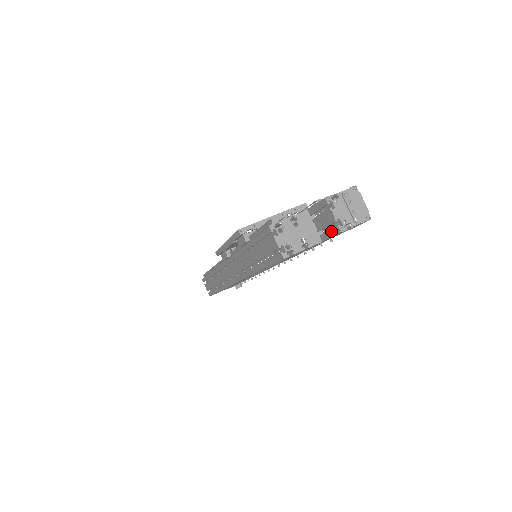
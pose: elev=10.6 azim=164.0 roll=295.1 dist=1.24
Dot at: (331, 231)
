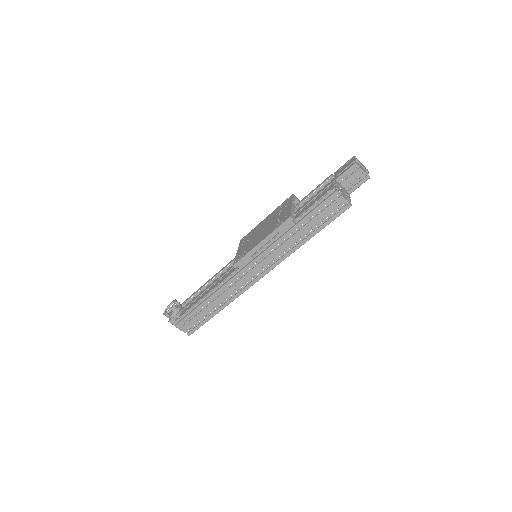
Dot at: (360, 182)
